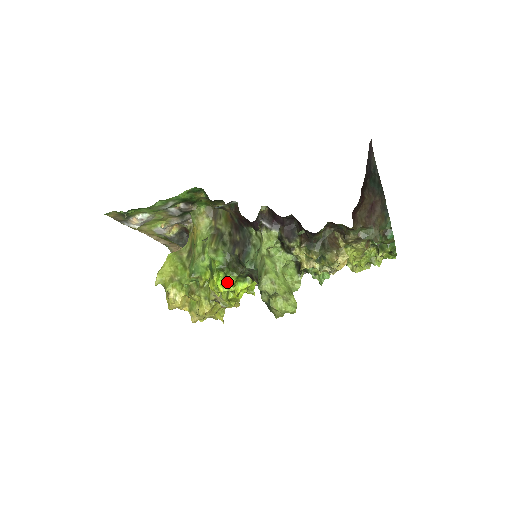
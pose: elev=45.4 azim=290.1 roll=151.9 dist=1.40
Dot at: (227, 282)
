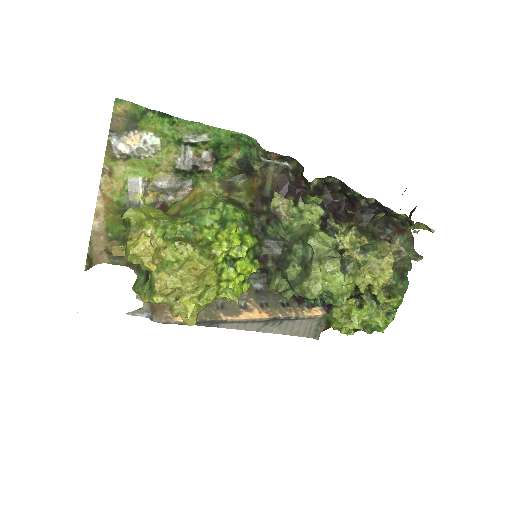
Dot at: (247, 239)
